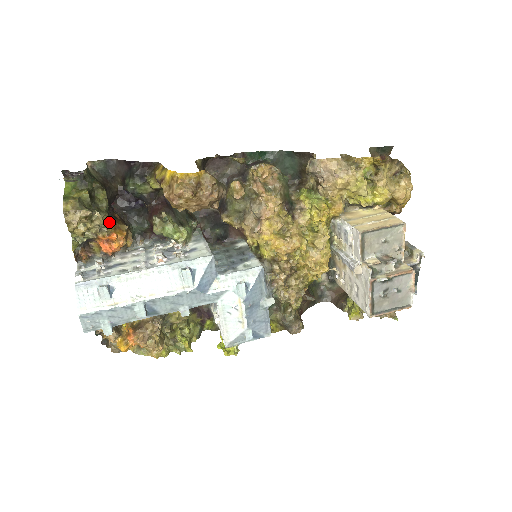
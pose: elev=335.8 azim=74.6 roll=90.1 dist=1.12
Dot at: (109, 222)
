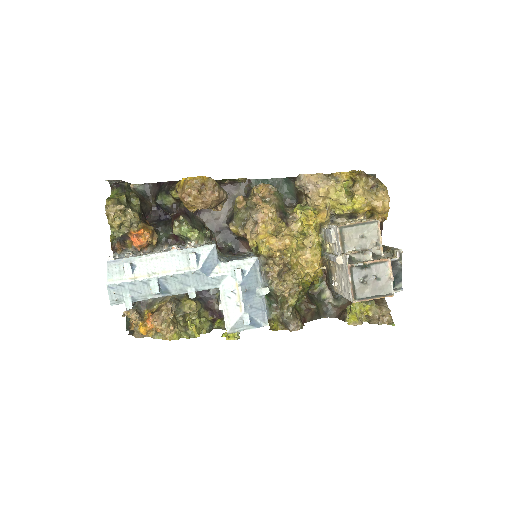
Dot at: (138, 218)
